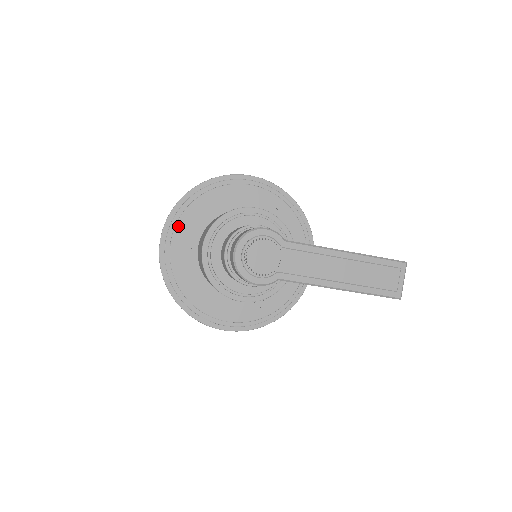
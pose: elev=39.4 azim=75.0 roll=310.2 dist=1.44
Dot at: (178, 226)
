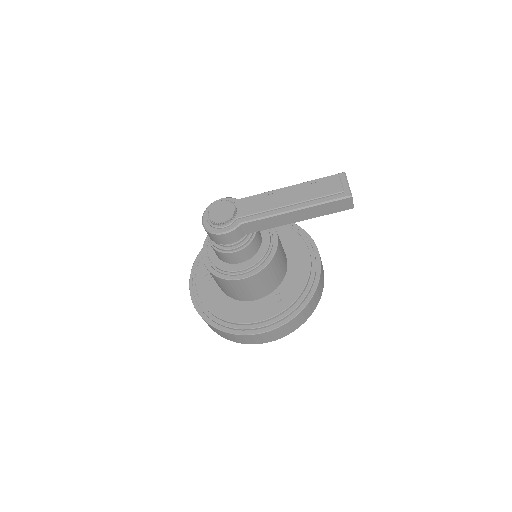
Dot at: (198, 269)
